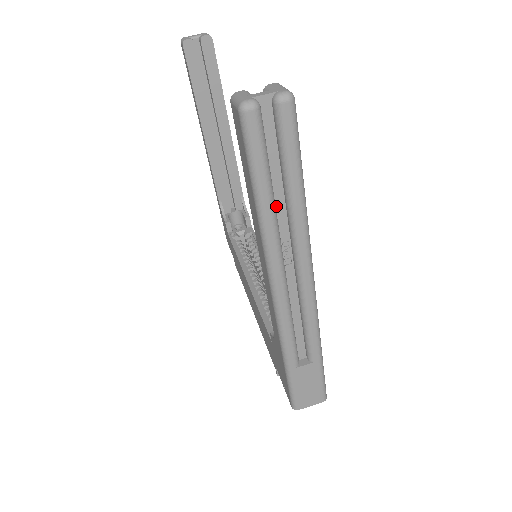
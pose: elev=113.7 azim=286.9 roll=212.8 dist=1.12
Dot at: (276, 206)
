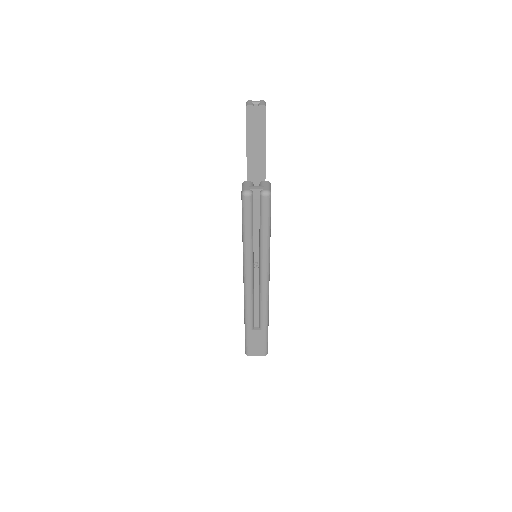
Dot at: (254, 241)
